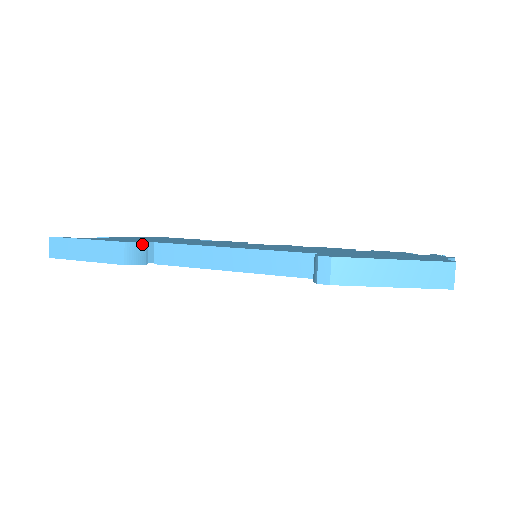
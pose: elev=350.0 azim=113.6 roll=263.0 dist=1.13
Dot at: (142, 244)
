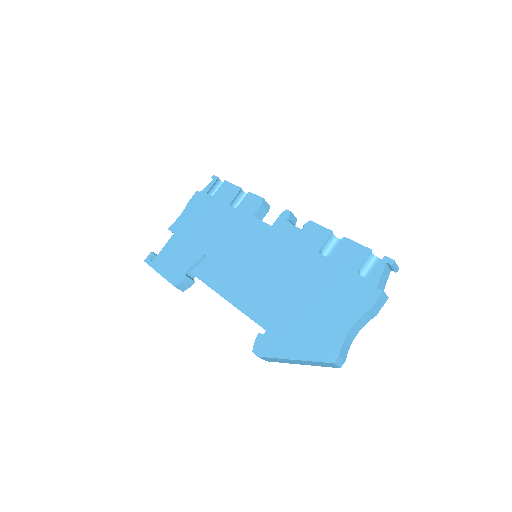
Dot at: (184, 280)
